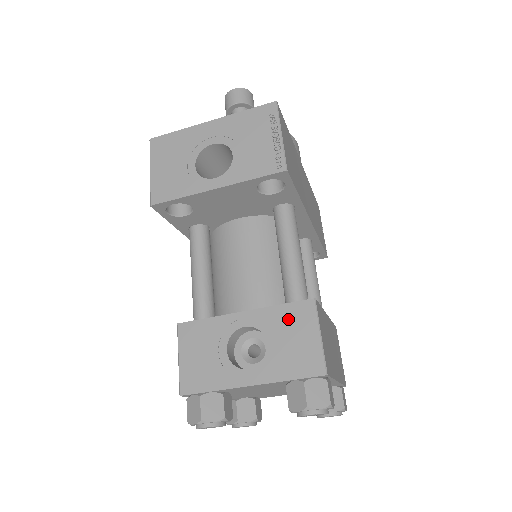
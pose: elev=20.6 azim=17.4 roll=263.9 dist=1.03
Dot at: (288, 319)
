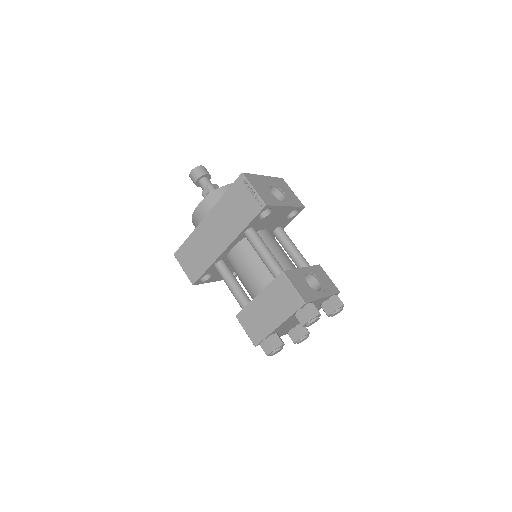
Dot at: (318, 272)
